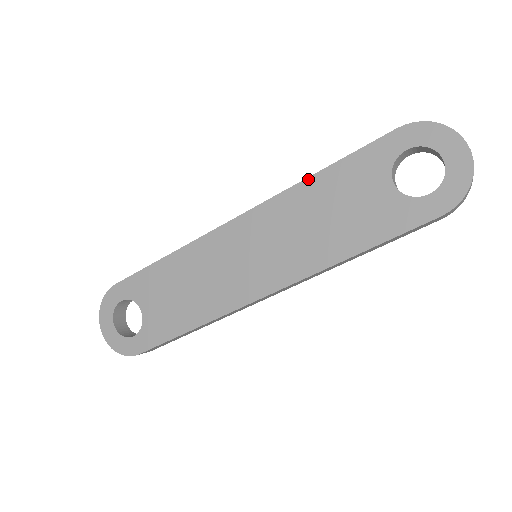
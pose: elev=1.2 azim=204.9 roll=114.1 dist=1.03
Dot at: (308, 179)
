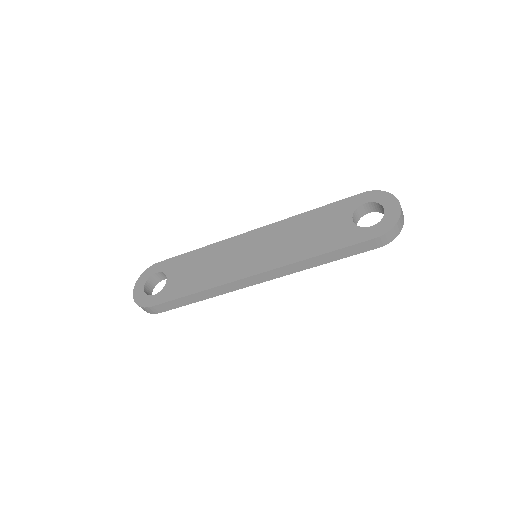
Dot at: (303, 213)
